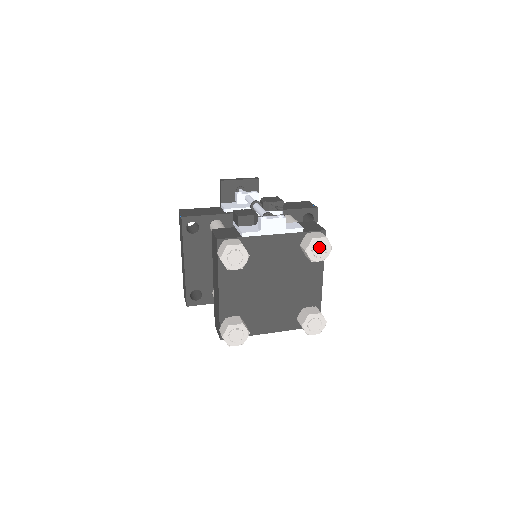
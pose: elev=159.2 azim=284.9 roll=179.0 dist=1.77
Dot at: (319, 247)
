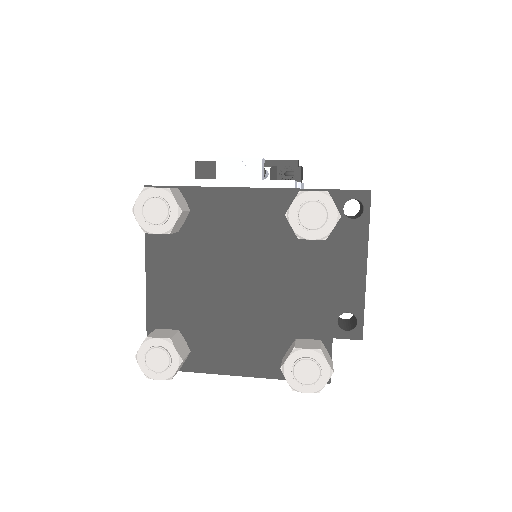
Dot at: (311, 209)
